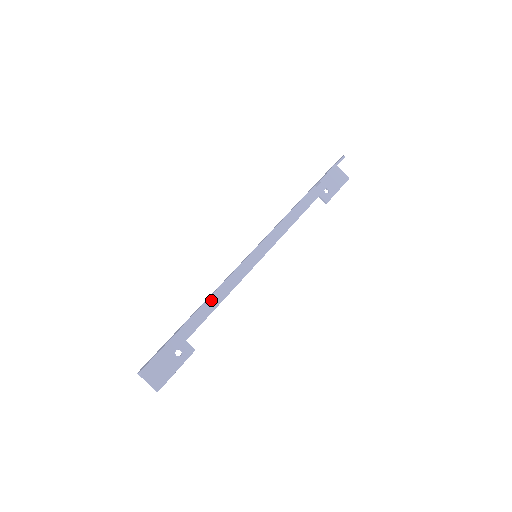
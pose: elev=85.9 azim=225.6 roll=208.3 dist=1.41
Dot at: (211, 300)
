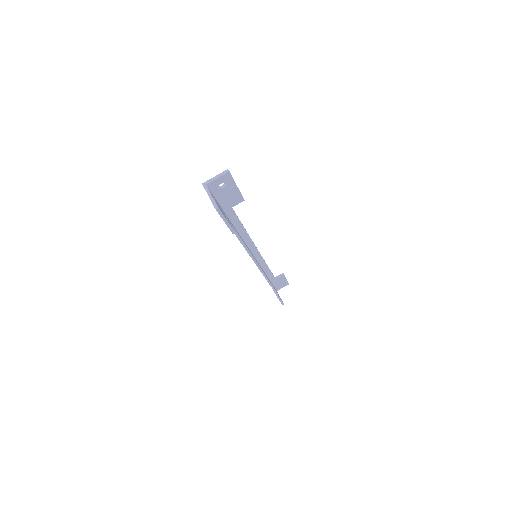
Dot at: (238, 232)
